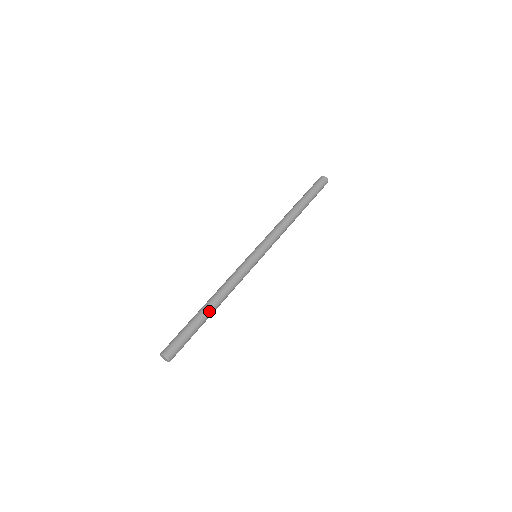
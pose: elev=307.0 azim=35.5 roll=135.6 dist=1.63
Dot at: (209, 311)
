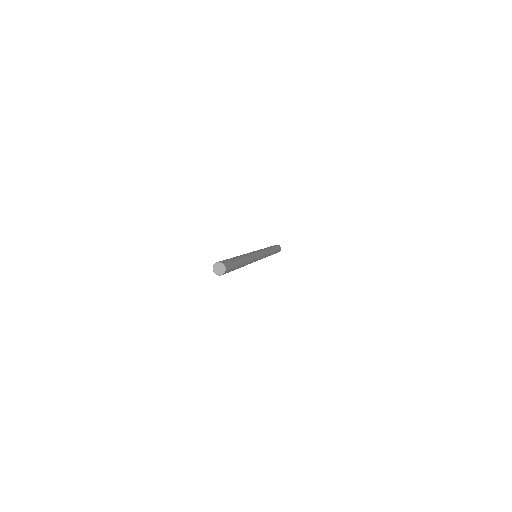
Dot at: (241, 258)
